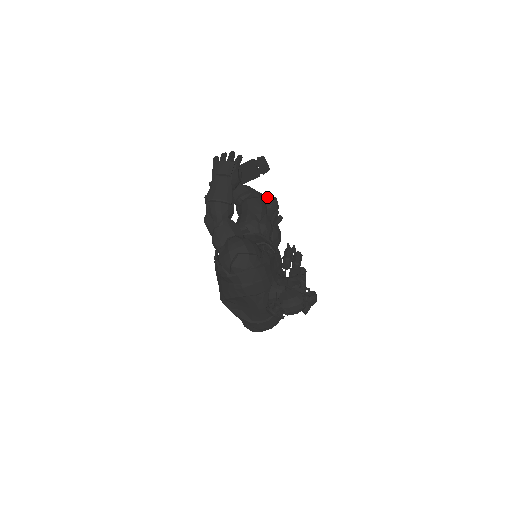
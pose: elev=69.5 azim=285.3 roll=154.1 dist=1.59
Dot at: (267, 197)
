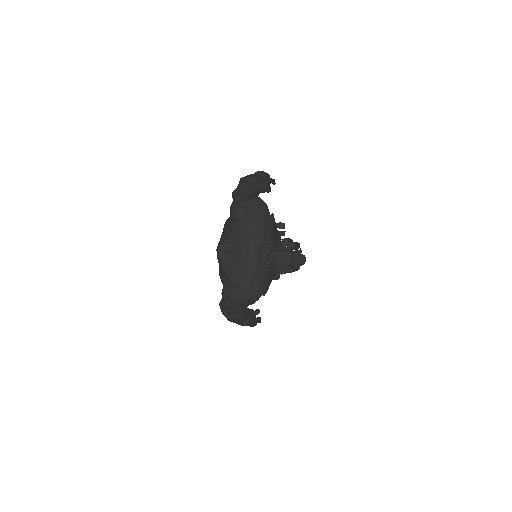
Dot at: occluded
